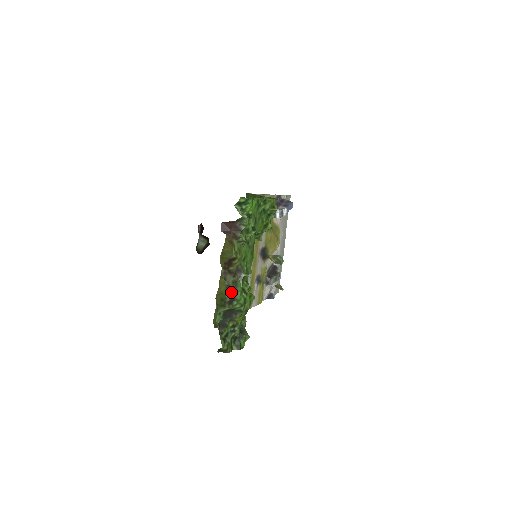
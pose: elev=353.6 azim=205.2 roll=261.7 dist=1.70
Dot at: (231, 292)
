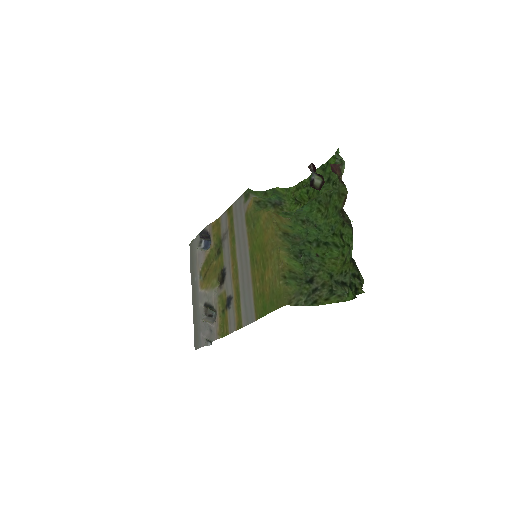
Dot at: (352, 228)
